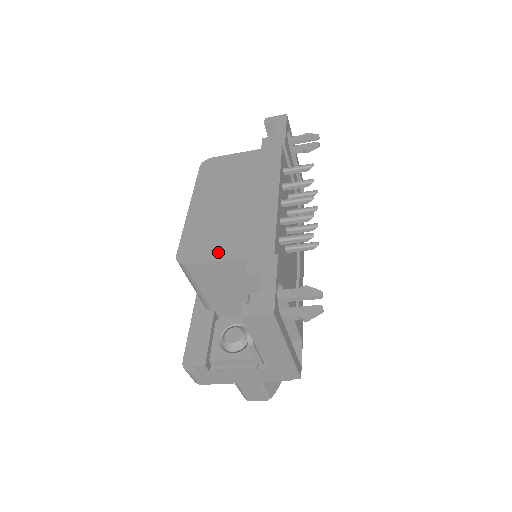
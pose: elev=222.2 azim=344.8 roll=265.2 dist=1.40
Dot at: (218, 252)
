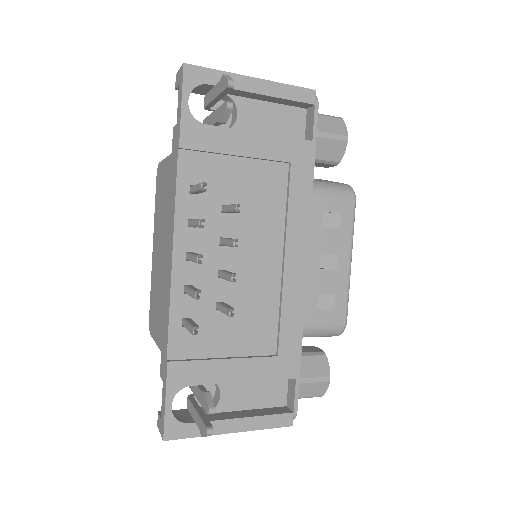
Dot at: (156, 331)
